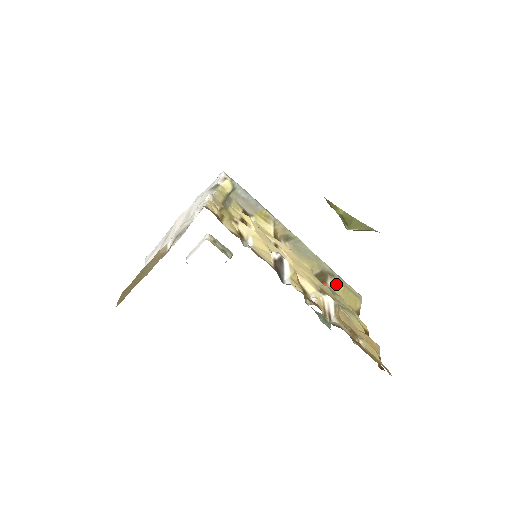
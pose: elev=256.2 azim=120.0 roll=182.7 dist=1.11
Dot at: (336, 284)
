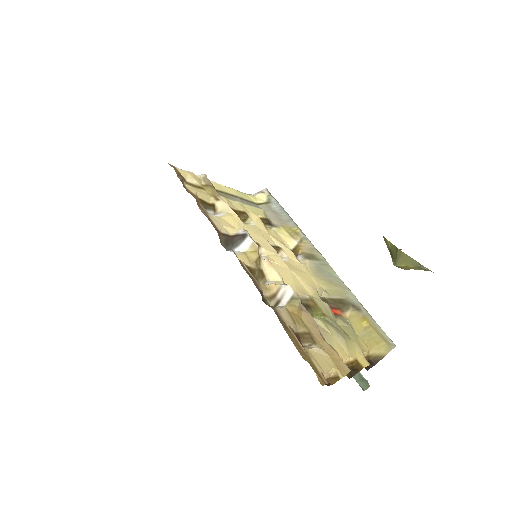
Dot at: (357, 318)
